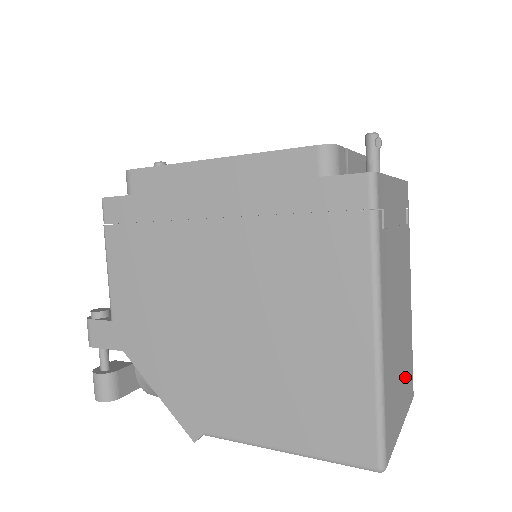
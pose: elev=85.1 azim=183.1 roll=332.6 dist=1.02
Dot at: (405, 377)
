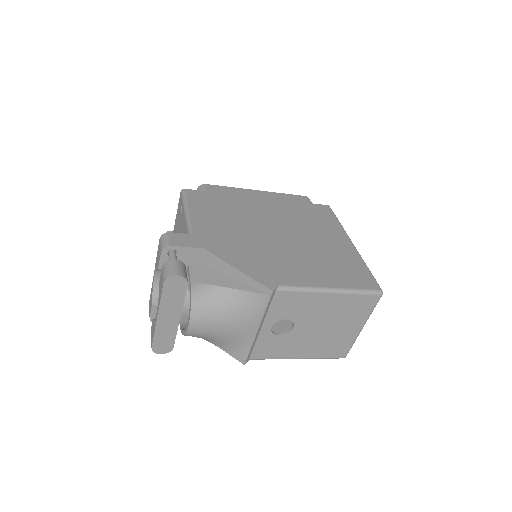
Dot at: occluded
